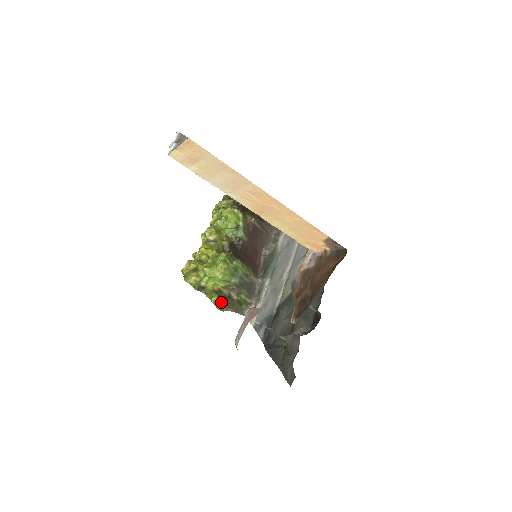
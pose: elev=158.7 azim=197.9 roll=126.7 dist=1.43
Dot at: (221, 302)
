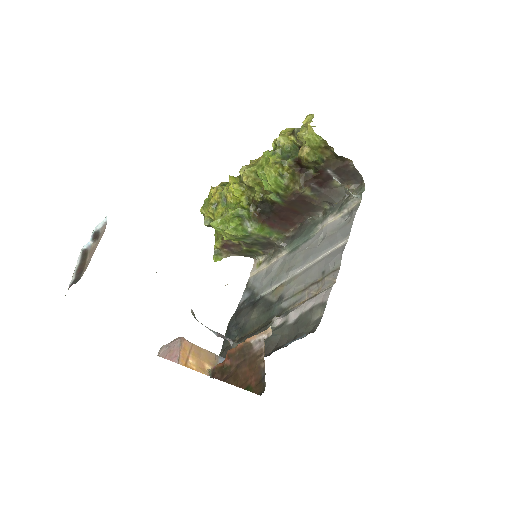
Dot at: (223, 250)
